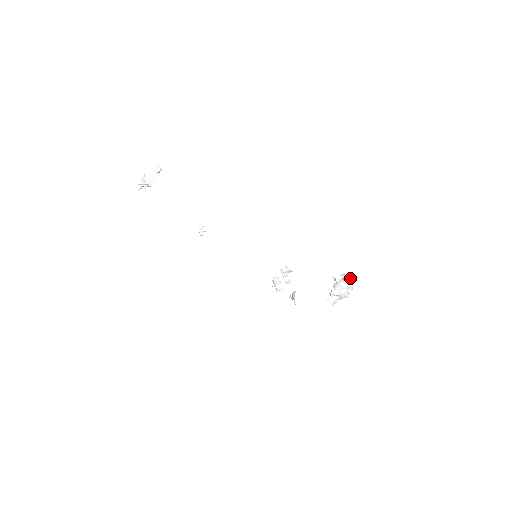
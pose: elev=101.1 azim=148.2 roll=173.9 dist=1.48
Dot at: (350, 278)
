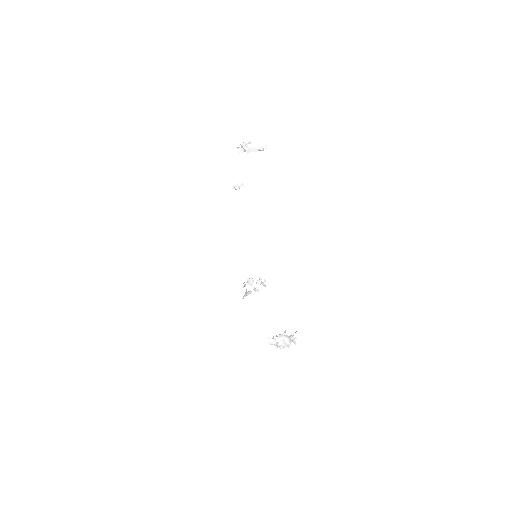
Dot at: (294, 341)
